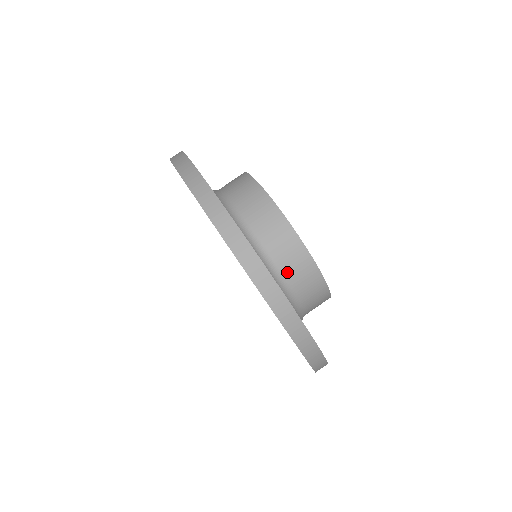
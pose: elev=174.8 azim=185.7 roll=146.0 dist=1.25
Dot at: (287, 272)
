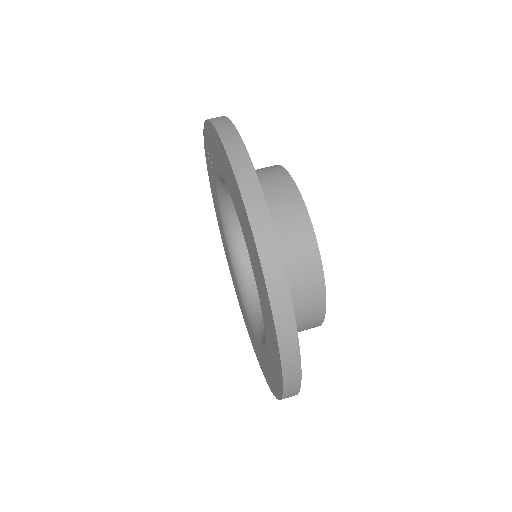
Dot at: (286, 252)
